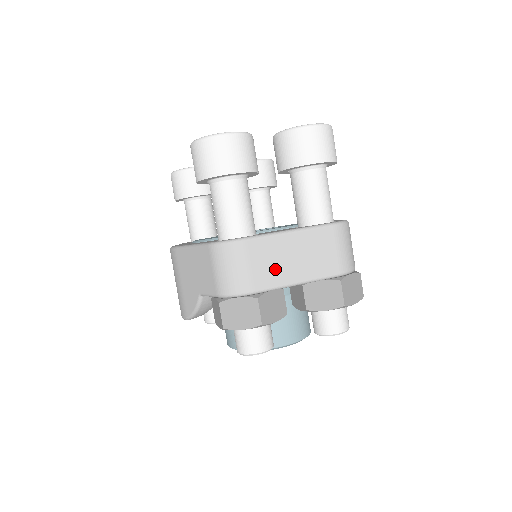
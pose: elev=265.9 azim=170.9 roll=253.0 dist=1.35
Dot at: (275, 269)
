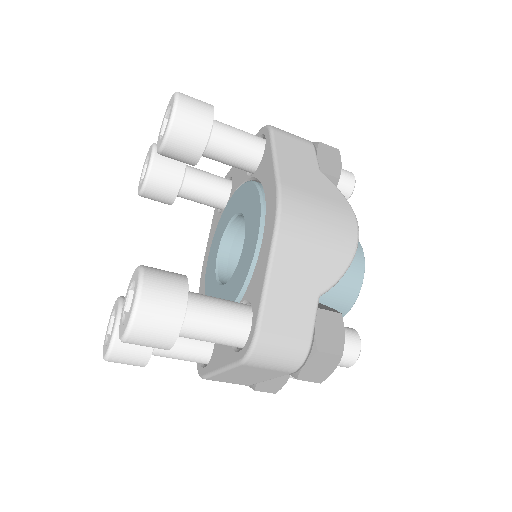
Dot at: (244, 380)
